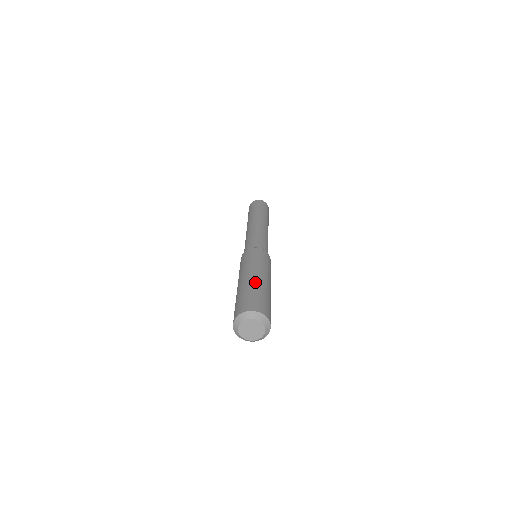
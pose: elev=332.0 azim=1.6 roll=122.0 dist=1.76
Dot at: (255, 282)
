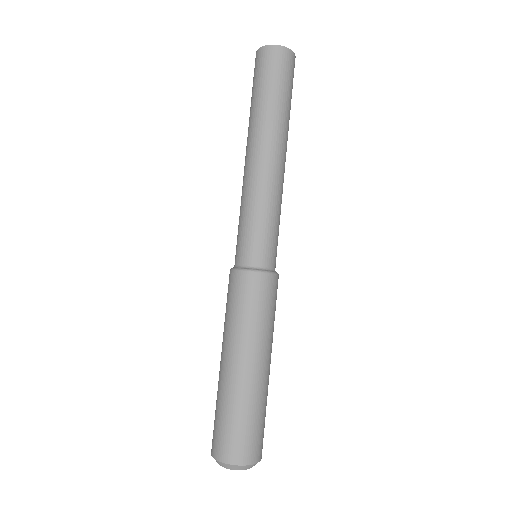
Dot at: (227, 385)
